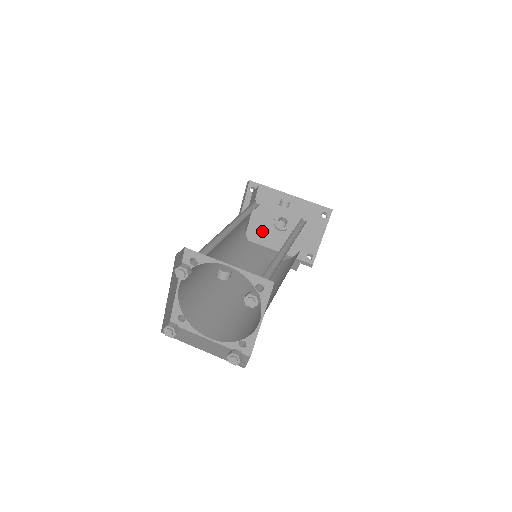
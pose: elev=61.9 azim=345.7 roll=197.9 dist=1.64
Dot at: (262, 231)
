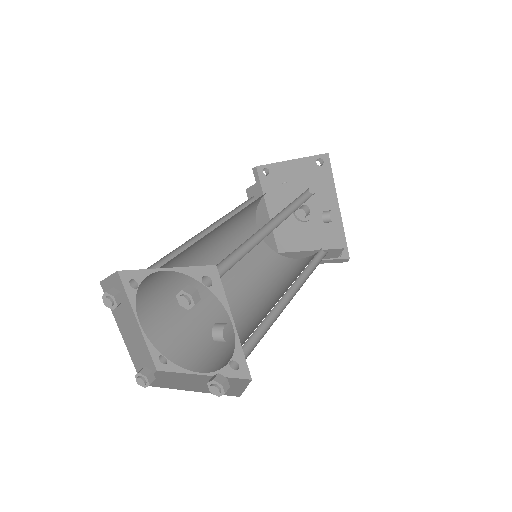
Dot at: (281, 194)
